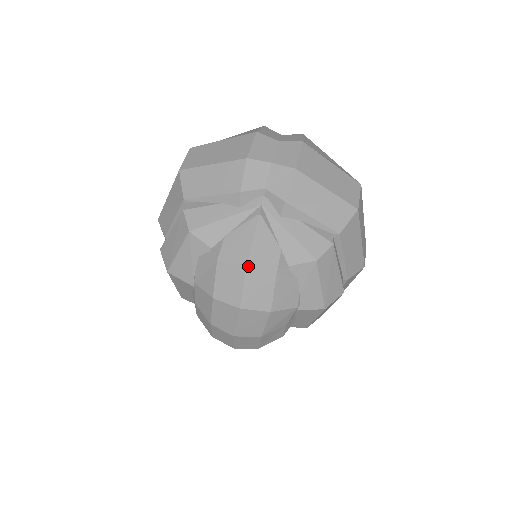
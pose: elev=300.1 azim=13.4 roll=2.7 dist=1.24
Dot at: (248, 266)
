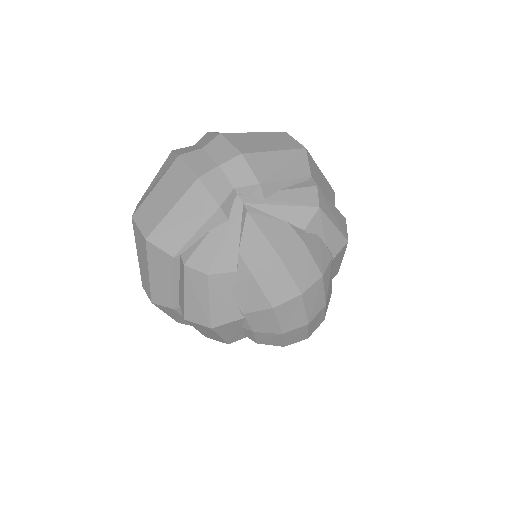
Dot at: (281, 255)
